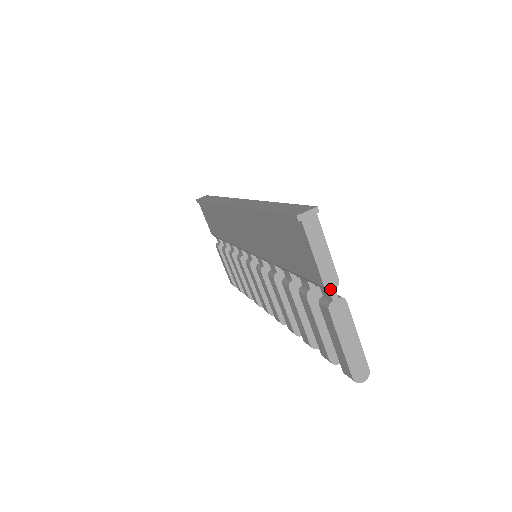
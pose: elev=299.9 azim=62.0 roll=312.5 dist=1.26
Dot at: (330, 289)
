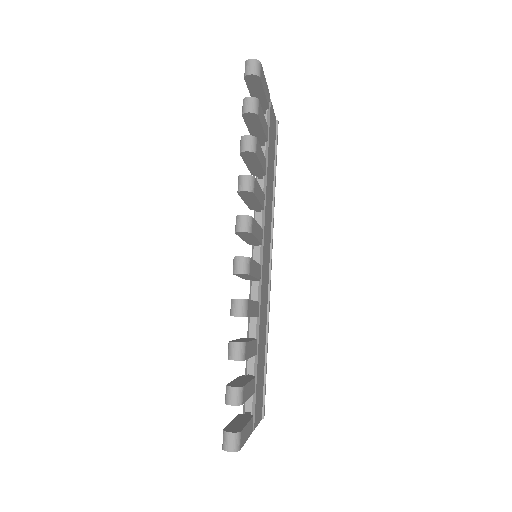
Dot at: occluded
